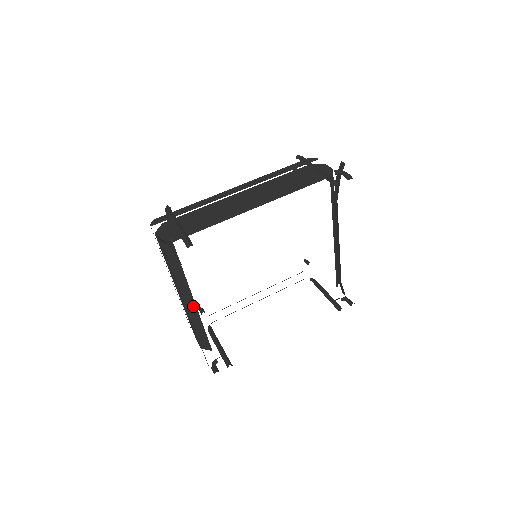
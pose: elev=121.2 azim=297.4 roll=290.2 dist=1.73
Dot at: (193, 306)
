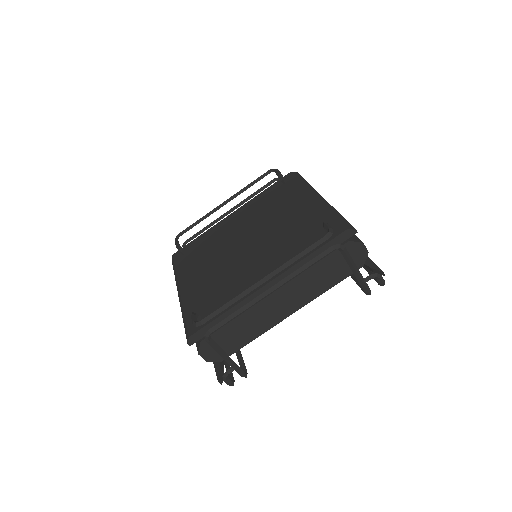
Dot at: occluded
